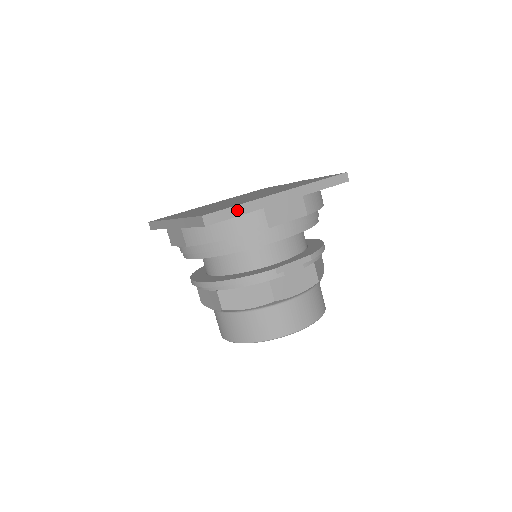
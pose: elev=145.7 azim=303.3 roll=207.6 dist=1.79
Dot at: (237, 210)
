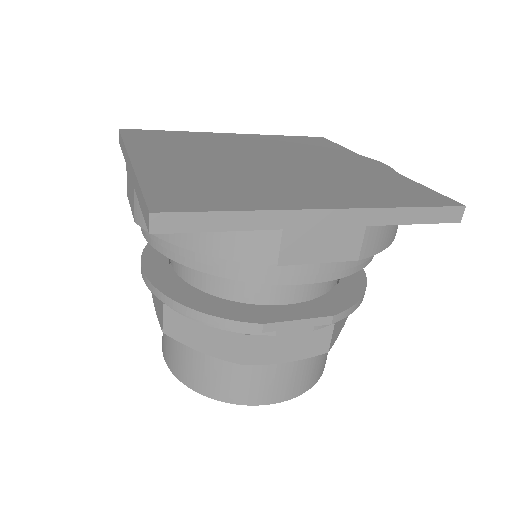
Dot at: (228, 220)
